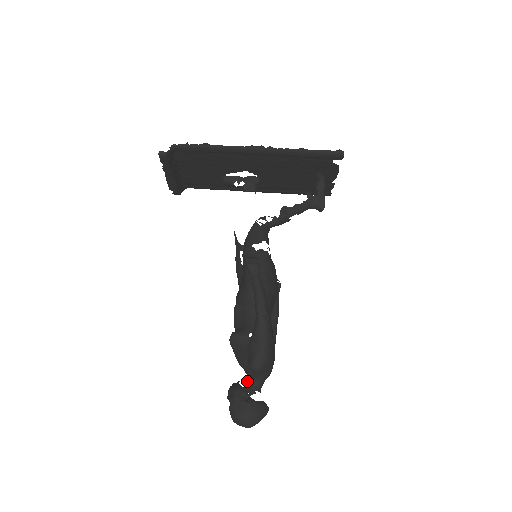
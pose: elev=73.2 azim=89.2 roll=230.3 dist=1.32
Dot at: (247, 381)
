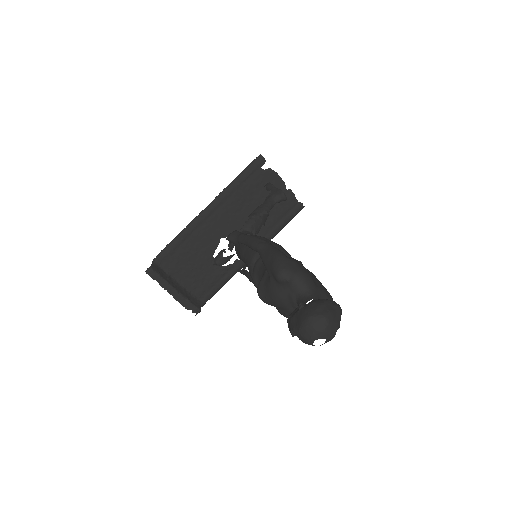
Dot at: occluded
